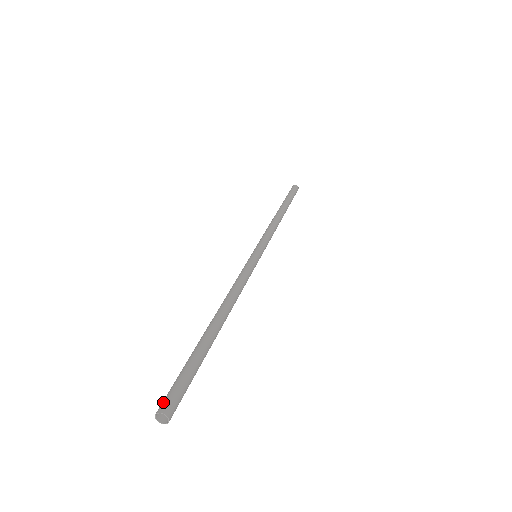
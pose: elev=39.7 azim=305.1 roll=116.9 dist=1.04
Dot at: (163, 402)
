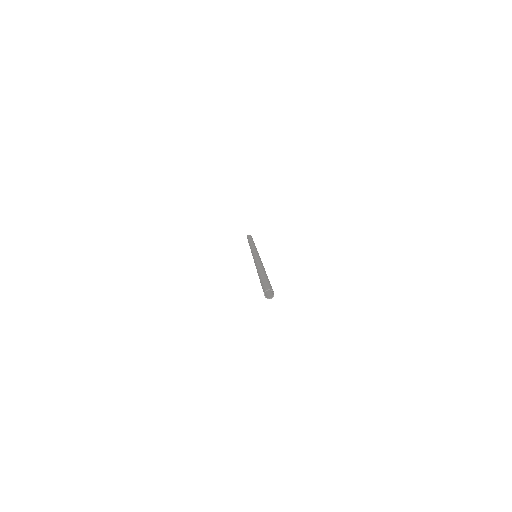
Dot at: (268, 287)
